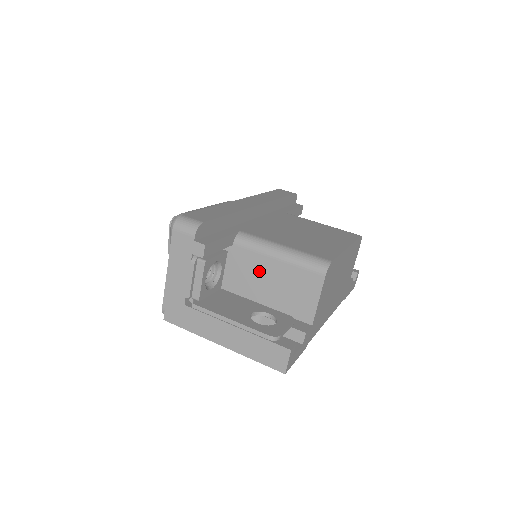
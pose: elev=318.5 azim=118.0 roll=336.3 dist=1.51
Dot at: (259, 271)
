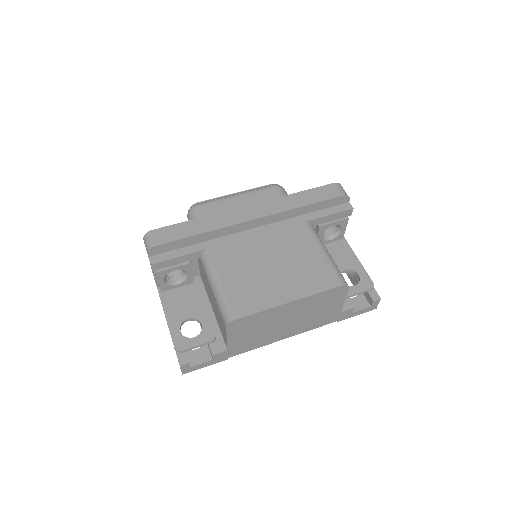
Dot at: (209, 288)
